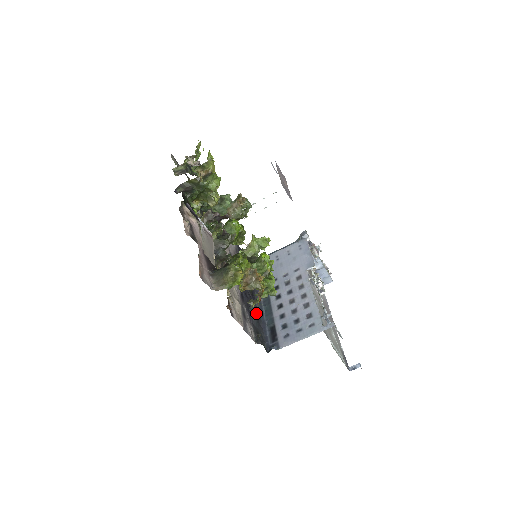
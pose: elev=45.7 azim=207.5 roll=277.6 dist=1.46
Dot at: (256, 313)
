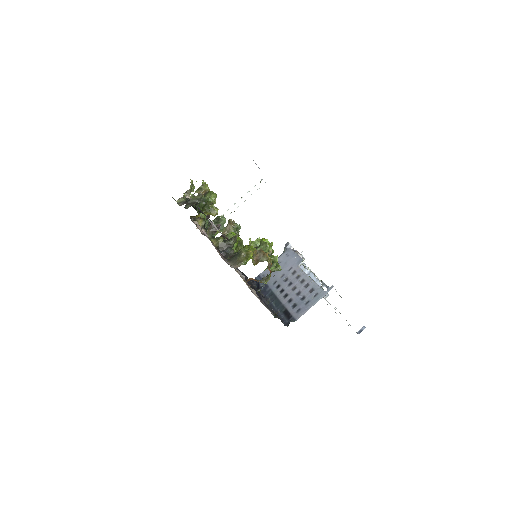
Dot at: (268, 300)
